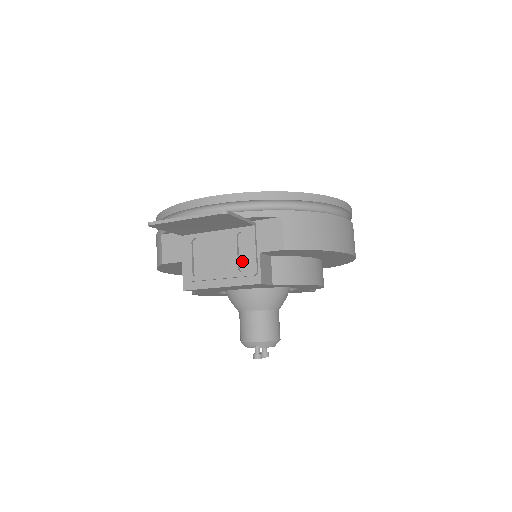
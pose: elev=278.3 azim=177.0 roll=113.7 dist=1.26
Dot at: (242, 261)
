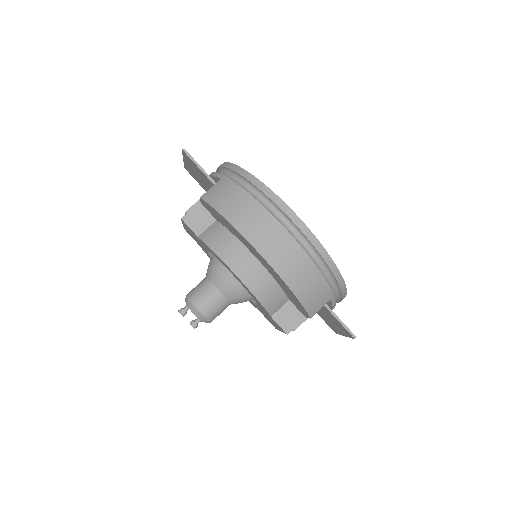
Dot at: occluded
